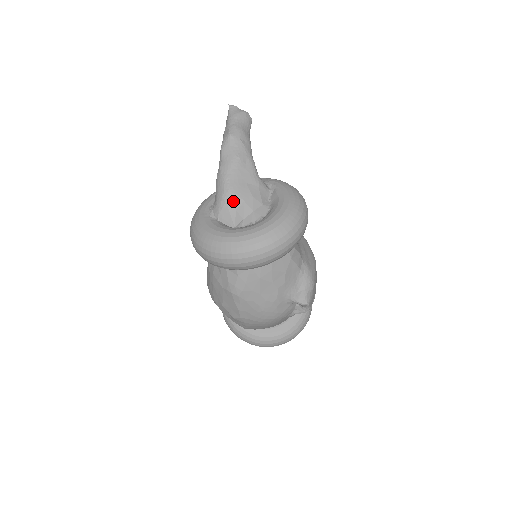
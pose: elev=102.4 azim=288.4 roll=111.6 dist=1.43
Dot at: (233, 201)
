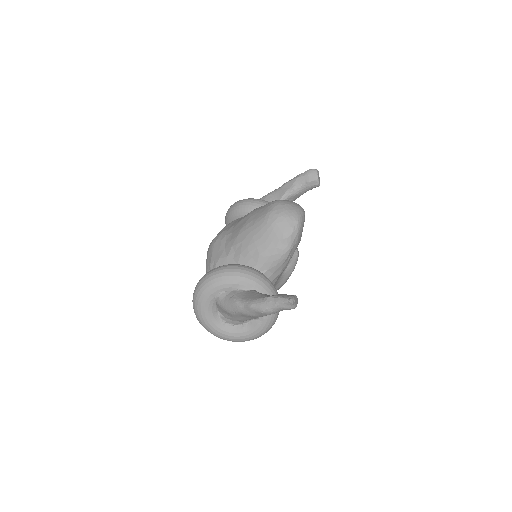
Dot at: (228, 314)
